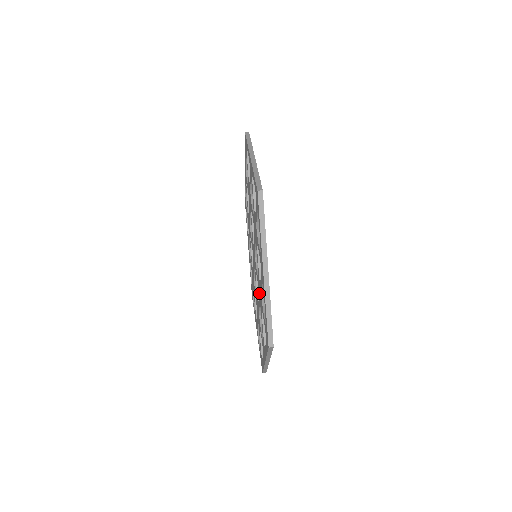
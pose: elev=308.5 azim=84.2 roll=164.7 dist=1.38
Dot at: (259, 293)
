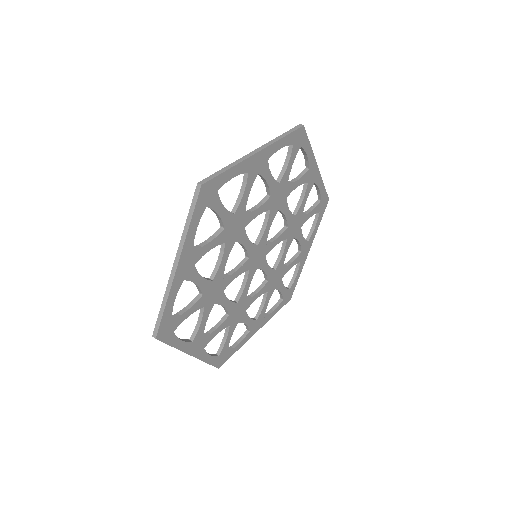
Dot at: occluded
